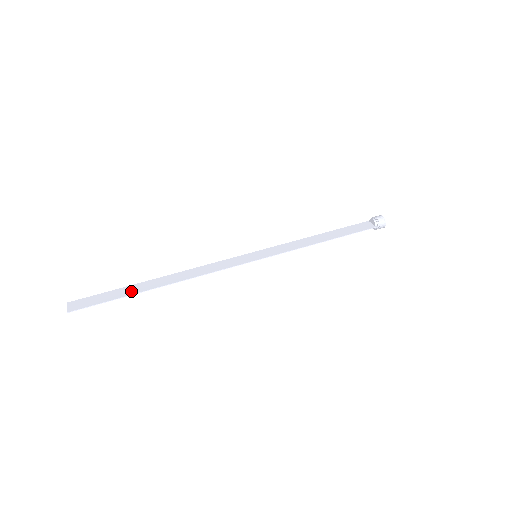
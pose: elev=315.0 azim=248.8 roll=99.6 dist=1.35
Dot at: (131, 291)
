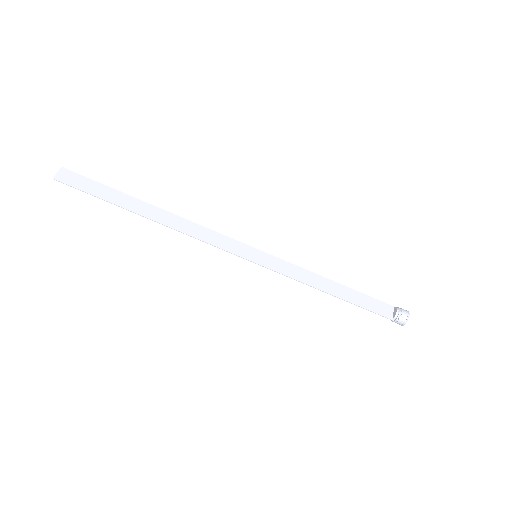
Dot at: (120, 201)
